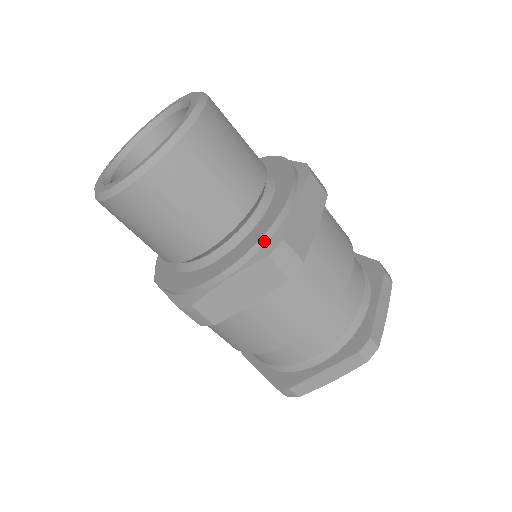
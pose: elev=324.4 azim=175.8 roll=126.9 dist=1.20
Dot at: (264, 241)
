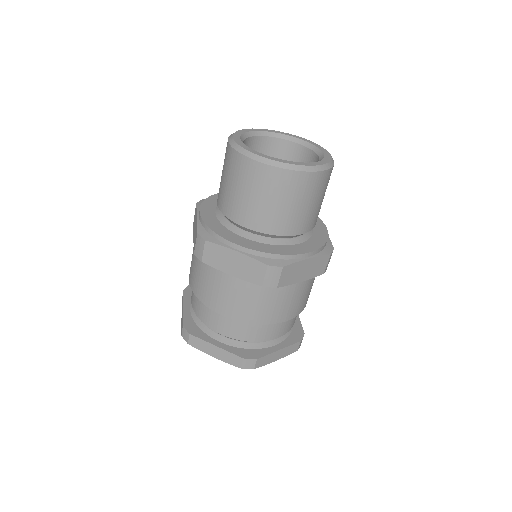
Dot at: (325, 245)
